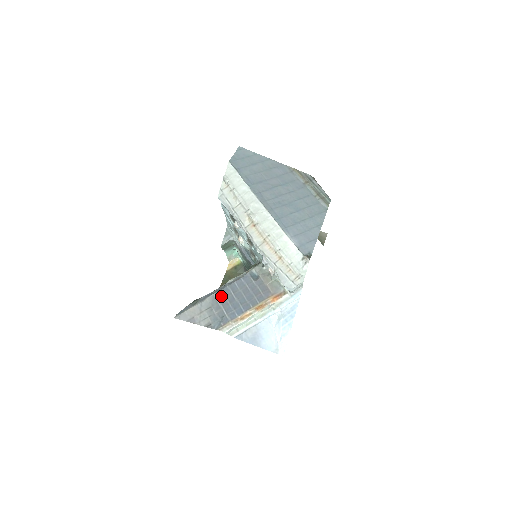
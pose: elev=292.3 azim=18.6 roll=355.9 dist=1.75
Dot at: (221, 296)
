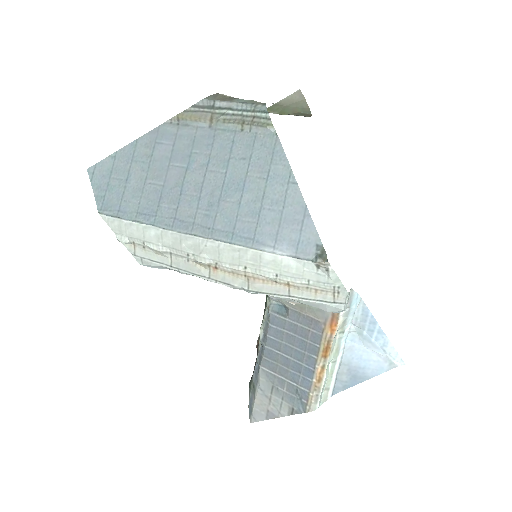
Dot at: (270, 365)
